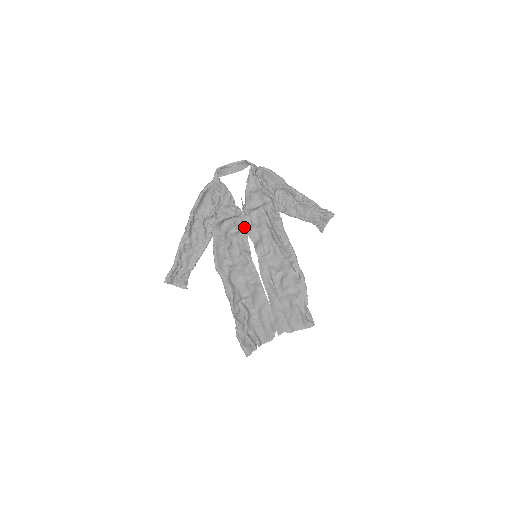
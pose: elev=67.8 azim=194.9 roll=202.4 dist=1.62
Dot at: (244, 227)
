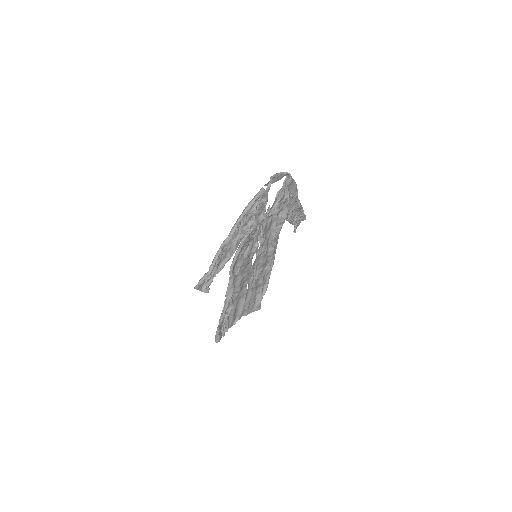
Dot at: (260, 231)
